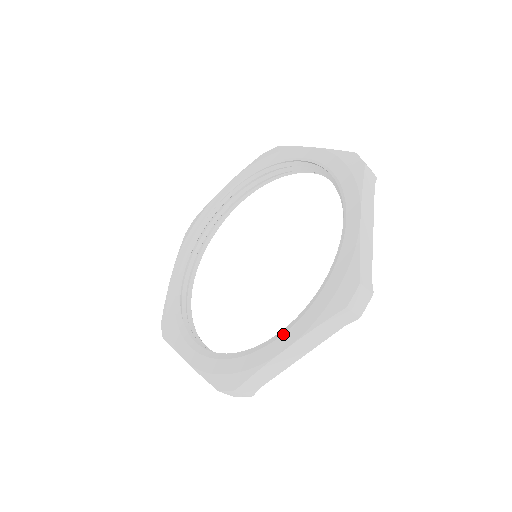
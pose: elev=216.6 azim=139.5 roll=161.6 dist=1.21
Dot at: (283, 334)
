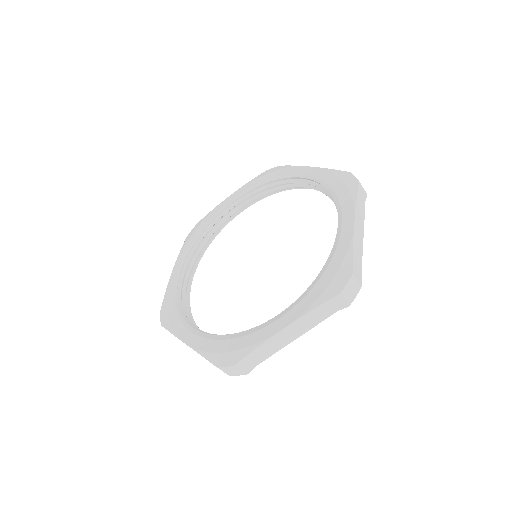
Dot at: (342, 222)
